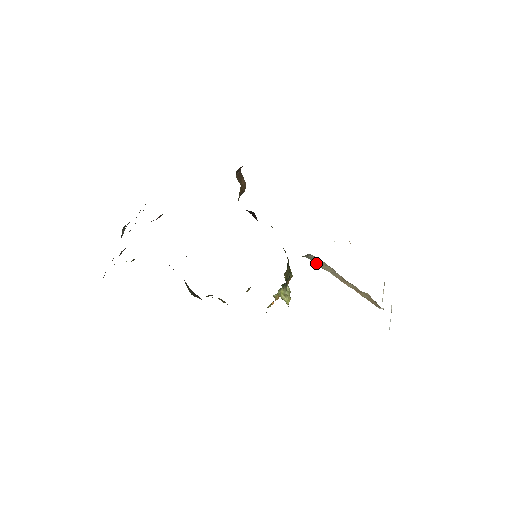
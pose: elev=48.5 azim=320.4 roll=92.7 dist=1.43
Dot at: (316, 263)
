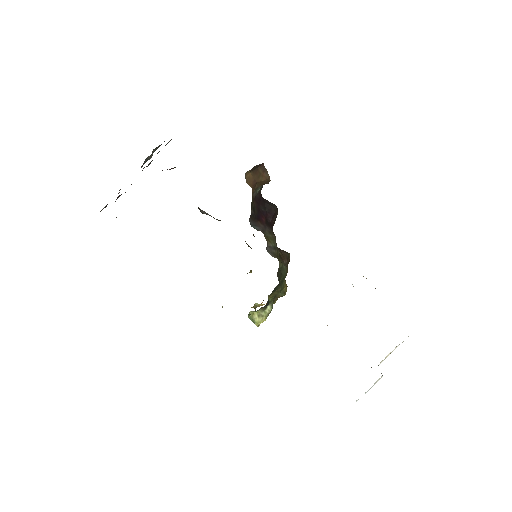
Dot at: occluded
